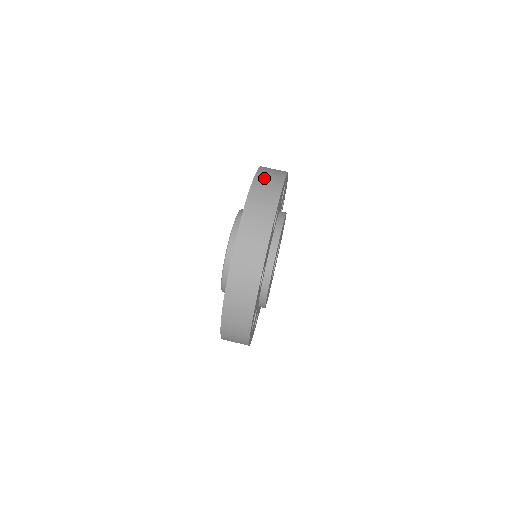
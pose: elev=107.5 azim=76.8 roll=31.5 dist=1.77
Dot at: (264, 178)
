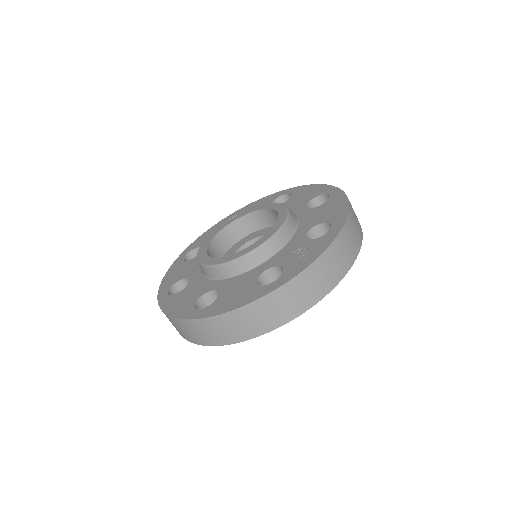
Dot at: (235, 321)
